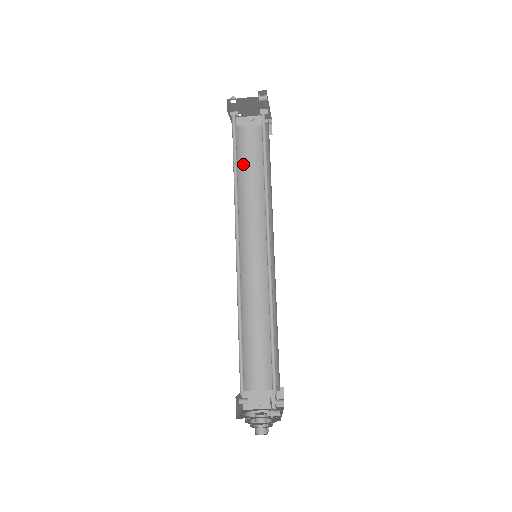
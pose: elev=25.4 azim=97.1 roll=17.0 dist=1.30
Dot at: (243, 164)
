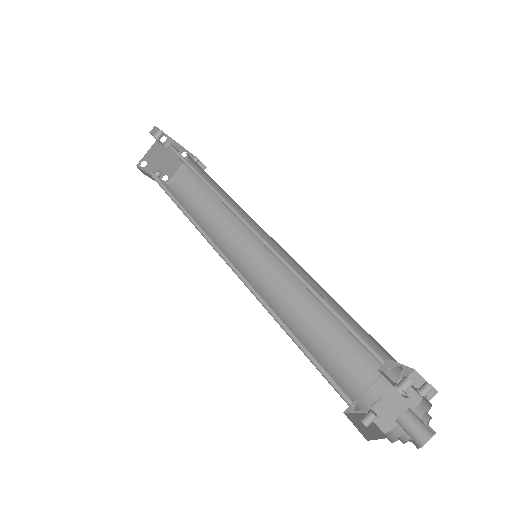
Dot at: (195, 205)
